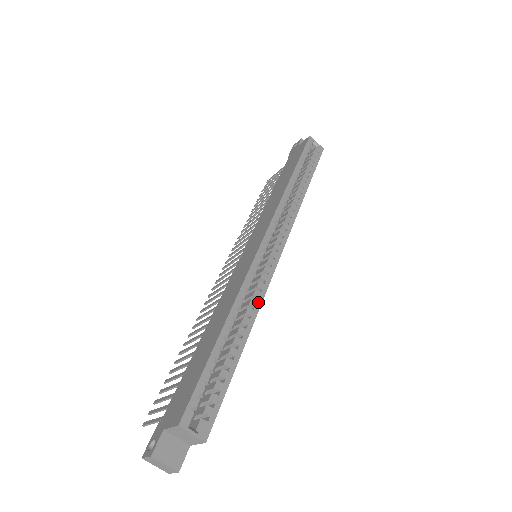
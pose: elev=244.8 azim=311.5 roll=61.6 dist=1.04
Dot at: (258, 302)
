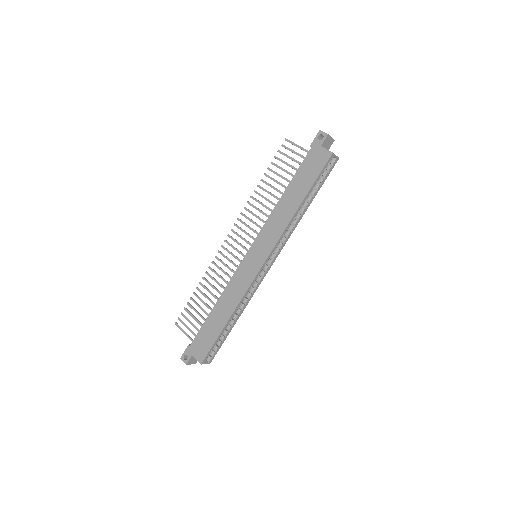
Dot at: (249, 300)
